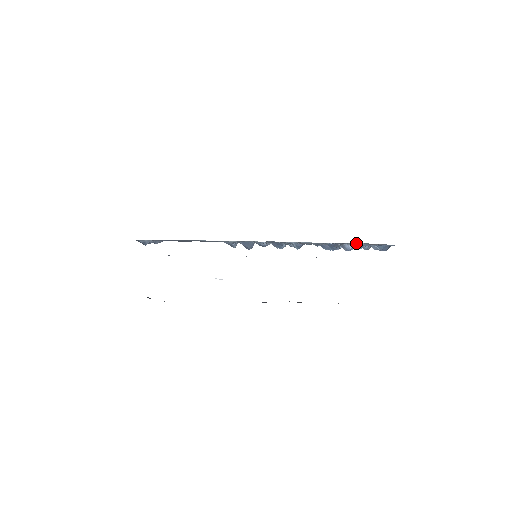
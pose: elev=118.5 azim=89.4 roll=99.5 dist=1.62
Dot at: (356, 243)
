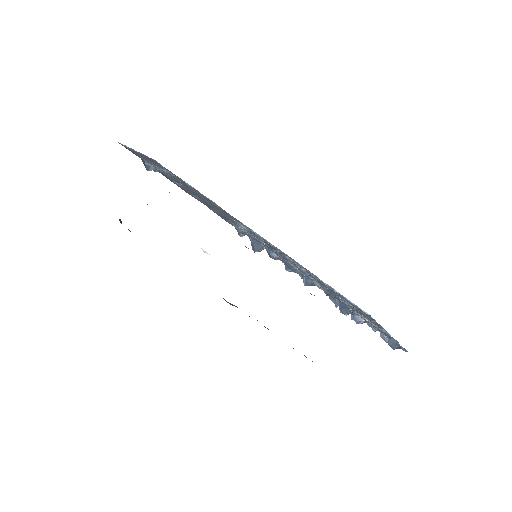
Dot at: occluded
